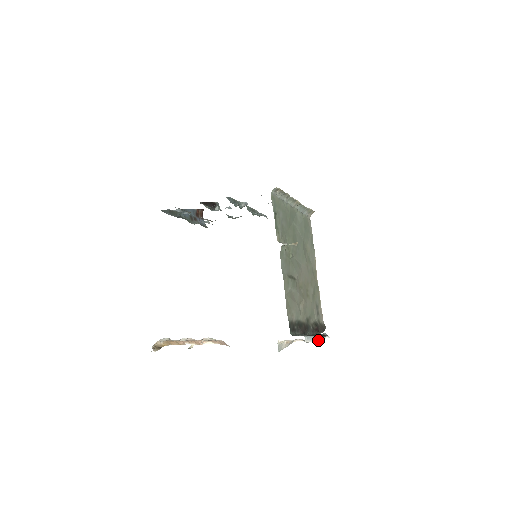
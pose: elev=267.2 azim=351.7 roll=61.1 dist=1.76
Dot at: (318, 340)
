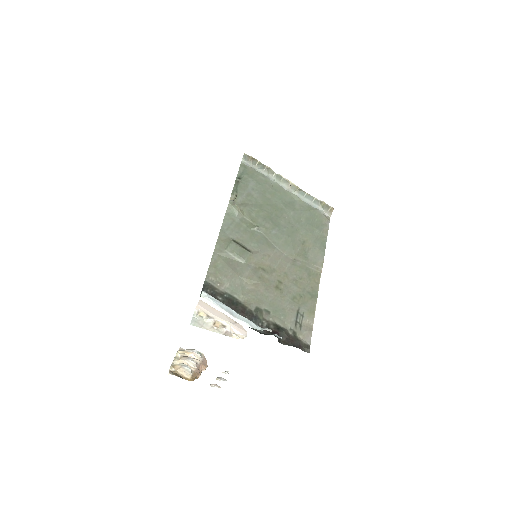
Dot at: (241, 320)
